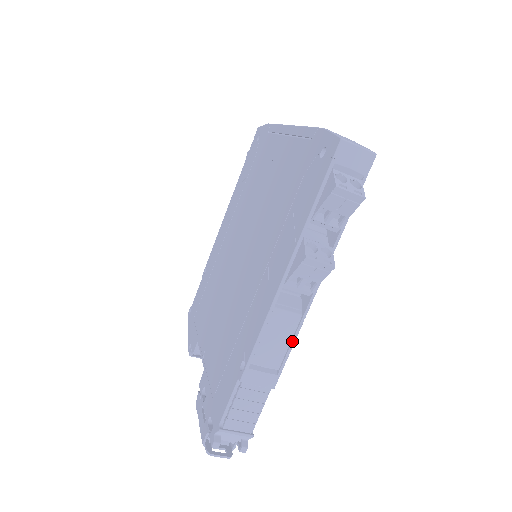
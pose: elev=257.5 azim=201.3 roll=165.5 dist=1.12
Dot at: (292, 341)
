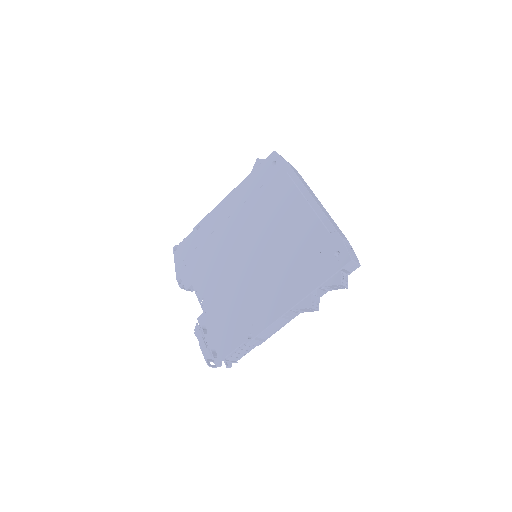
Dot at: (279, 329)
